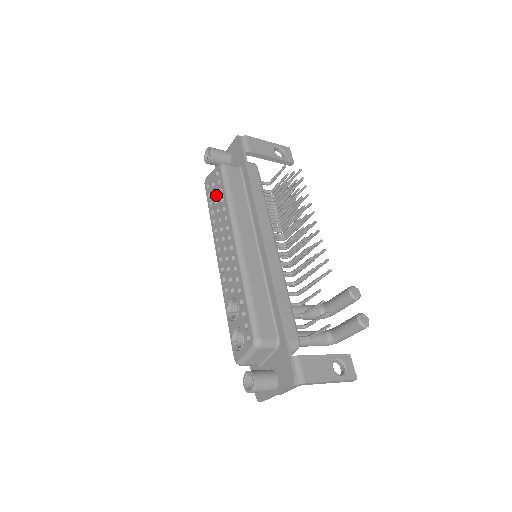
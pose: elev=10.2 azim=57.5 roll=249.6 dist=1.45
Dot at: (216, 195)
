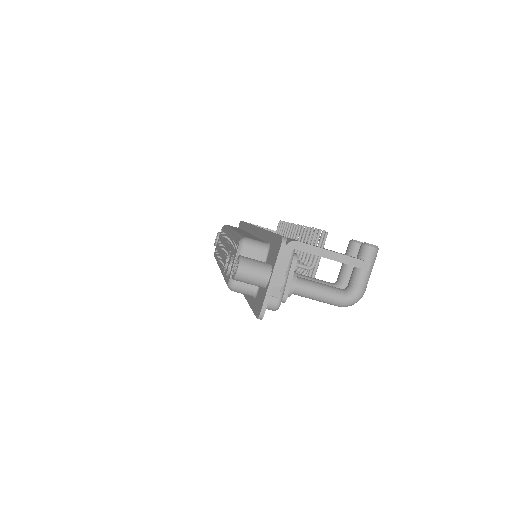
Dot at: (220, 241)
